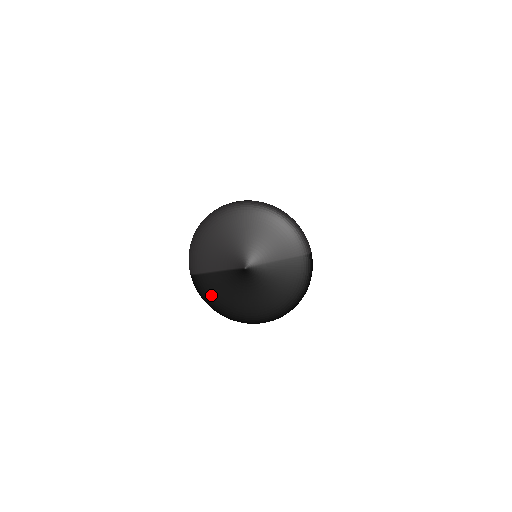
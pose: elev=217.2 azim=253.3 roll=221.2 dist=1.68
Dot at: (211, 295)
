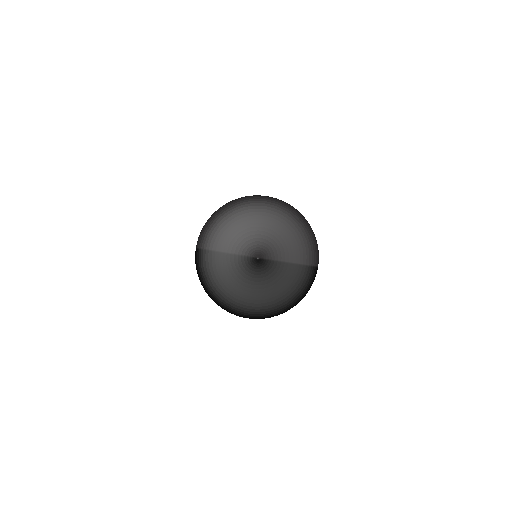
Dot at: (210, 274)
